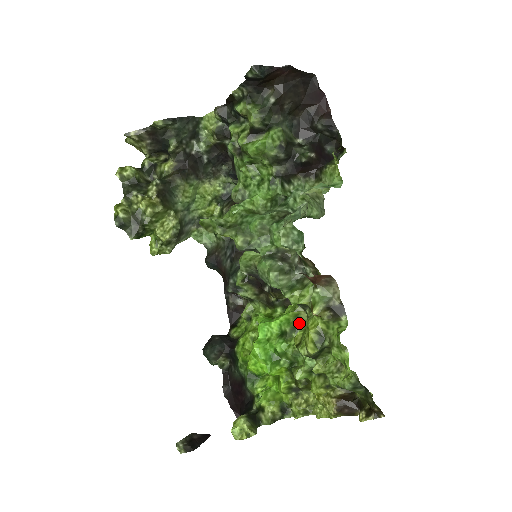
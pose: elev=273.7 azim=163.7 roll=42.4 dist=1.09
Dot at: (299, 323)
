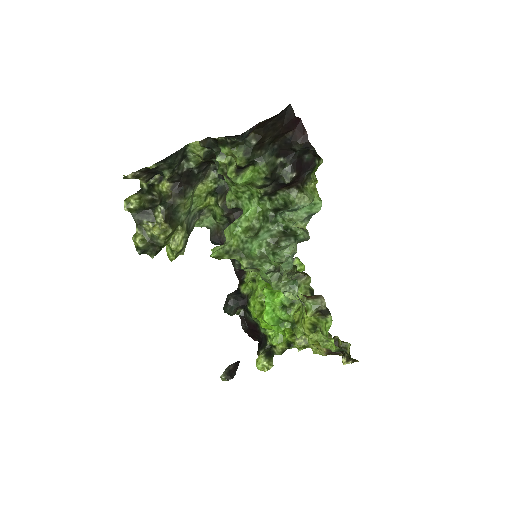
Dot at: occluded
